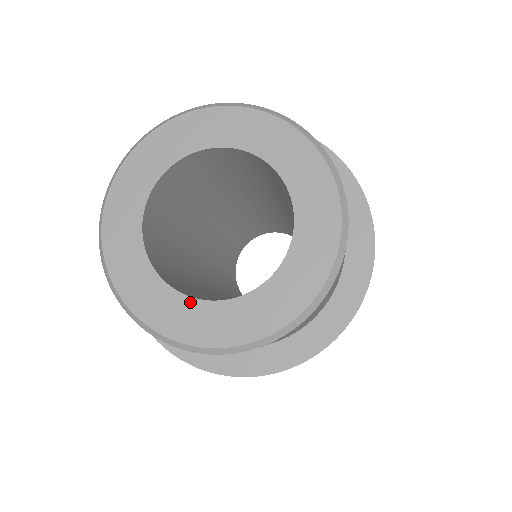
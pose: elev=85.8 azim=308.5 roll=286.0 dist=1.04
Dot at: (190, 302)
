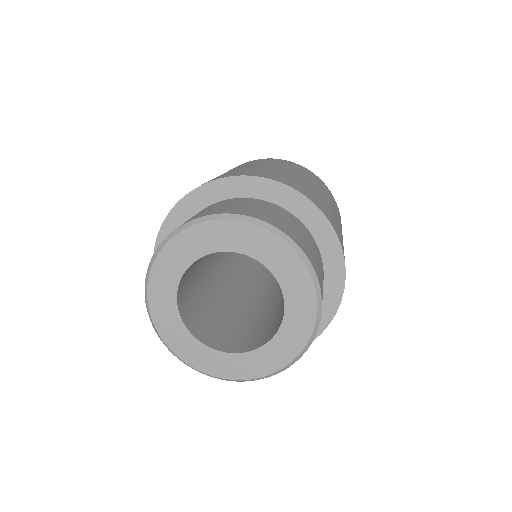
Dot at: (268, 346)
